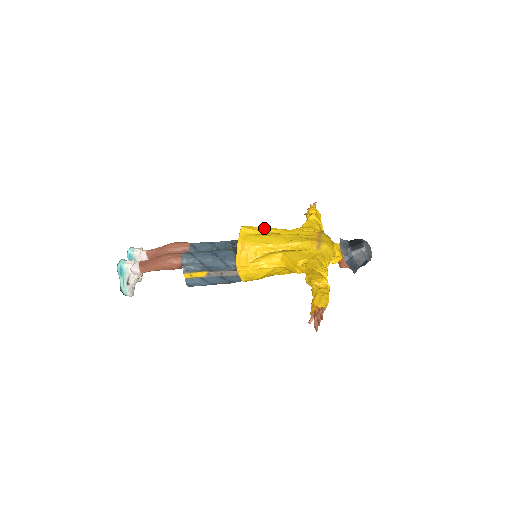
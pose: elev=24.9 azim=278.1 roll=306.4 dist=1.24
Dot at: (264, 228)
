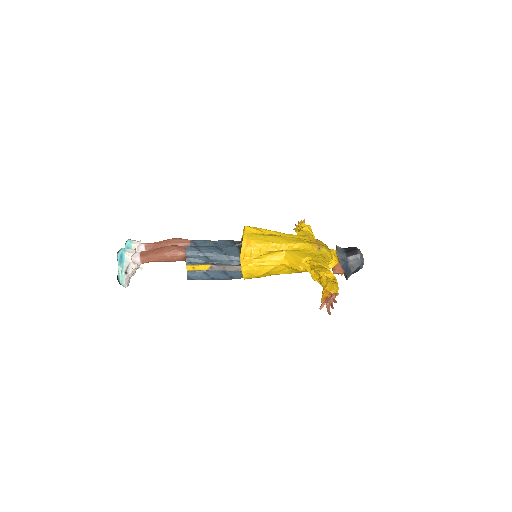
Dot at: (266, 230)
